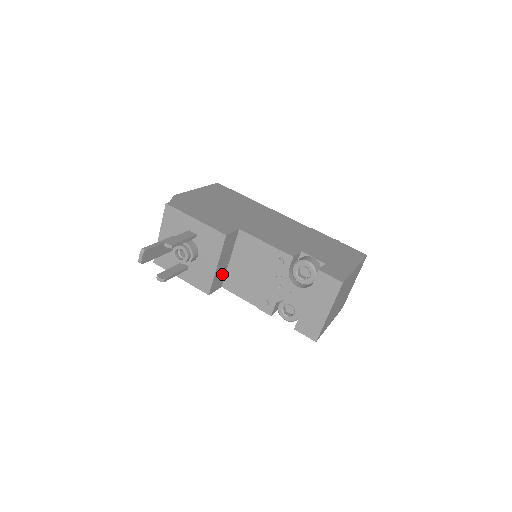
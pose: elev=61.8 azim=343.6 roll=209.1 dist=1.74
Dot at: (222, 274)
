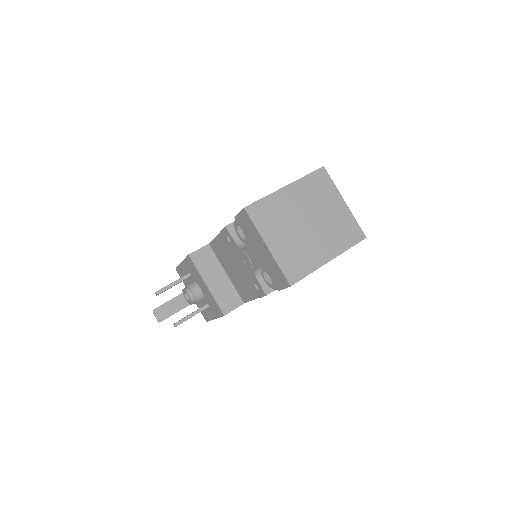
Dot at: (229, 291)
